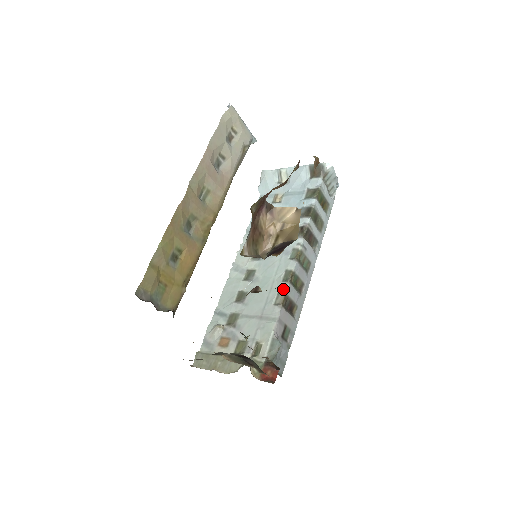
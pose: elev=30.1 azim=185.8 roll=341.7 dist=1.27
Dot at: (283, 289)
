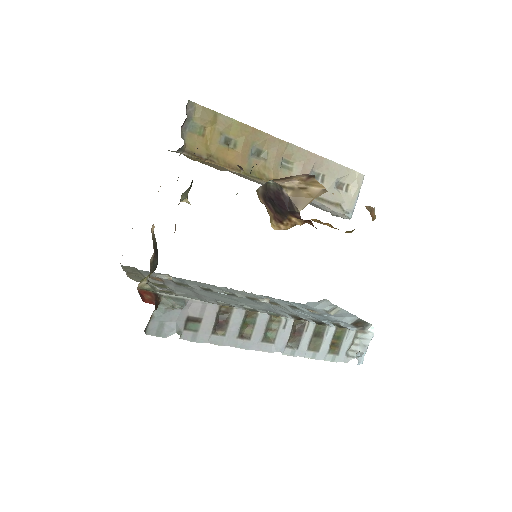
Dot at: (236, 306)
